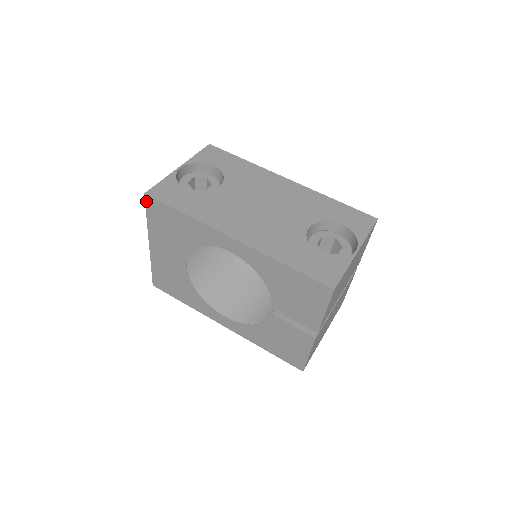
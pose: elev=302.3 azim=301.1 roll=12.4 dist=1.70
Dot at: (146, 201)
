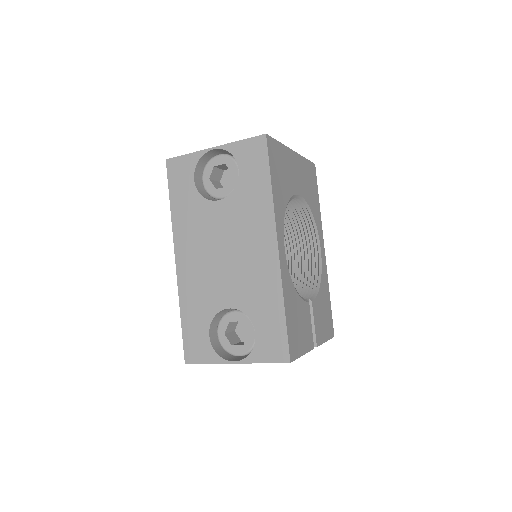
Dot at: occluded
